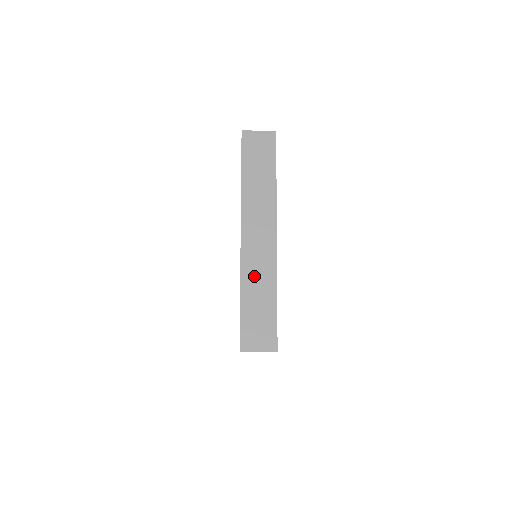
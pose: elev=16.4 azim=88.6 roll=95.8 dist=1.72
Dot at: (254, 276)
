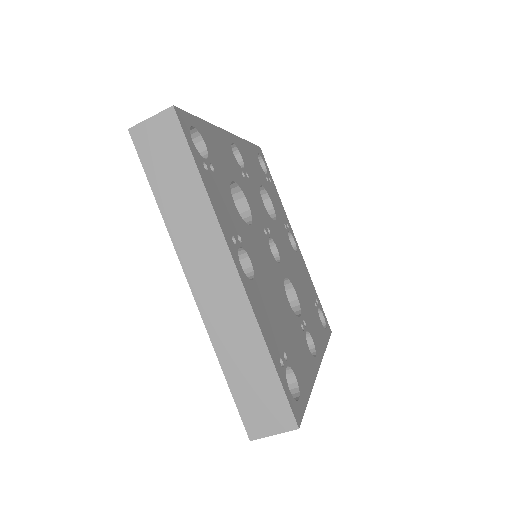
Dot at: (228, 336)
